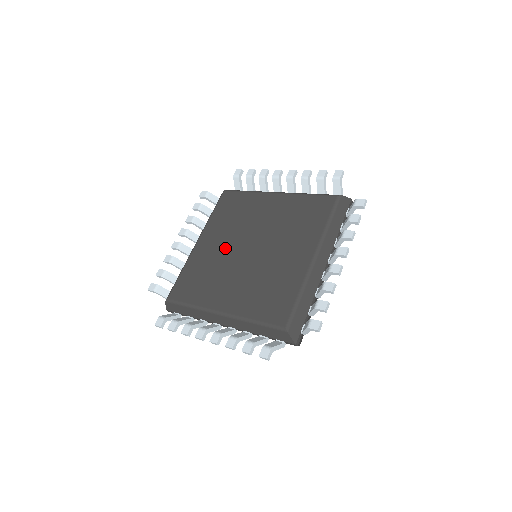
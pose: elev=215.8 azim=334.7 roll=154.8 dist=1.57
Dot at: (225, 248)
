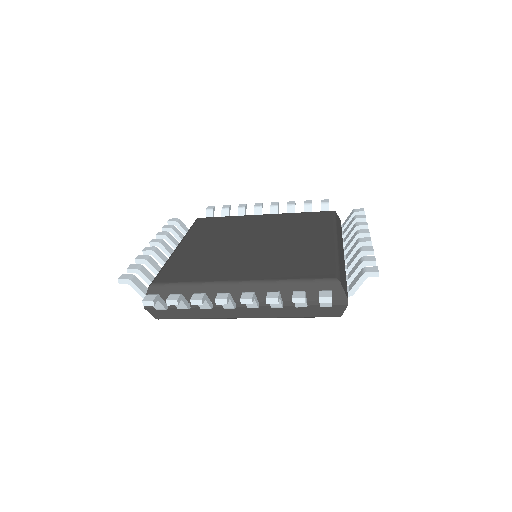
Dot at: (221, 245)
